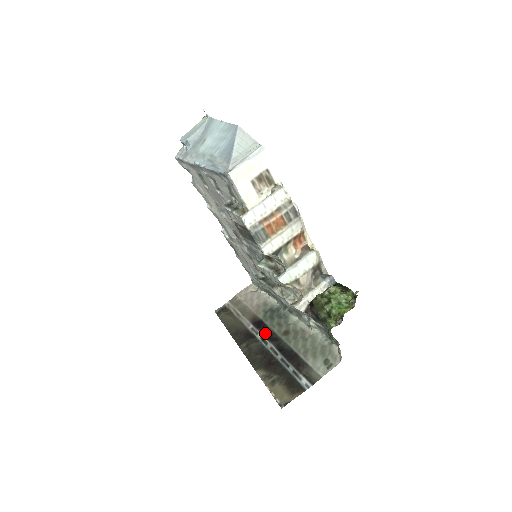
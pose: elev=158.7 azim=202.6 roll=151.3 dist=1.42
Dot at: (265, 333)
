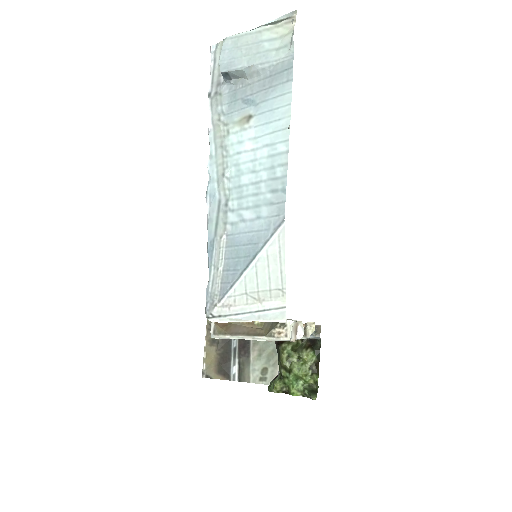
Dot at: occluded
